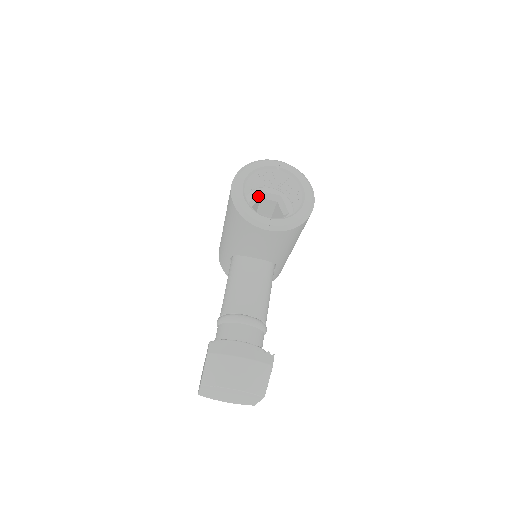
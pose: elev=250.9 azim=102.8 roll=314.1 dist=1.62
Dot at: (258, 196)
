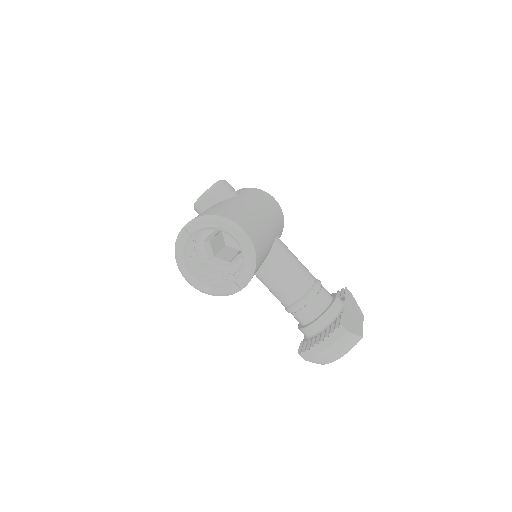
Dot at: (207, 245)
